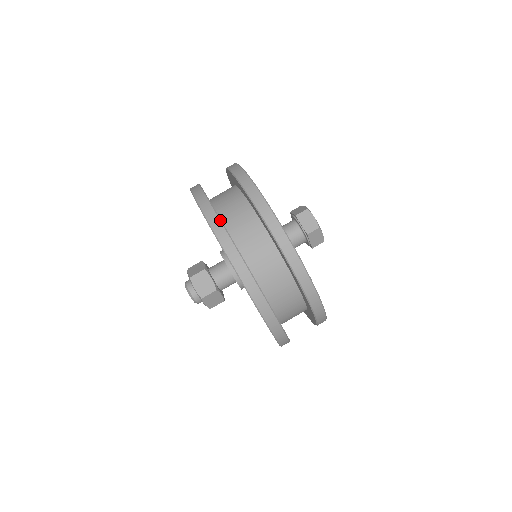
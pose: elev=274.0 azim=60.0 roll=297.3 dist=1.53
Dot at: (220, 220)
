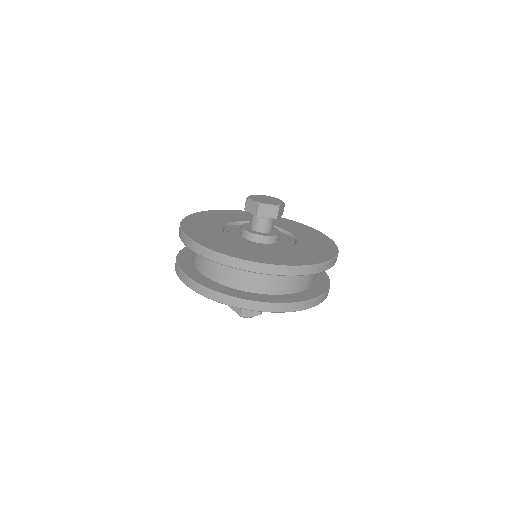
Dot at: (245, 300)
